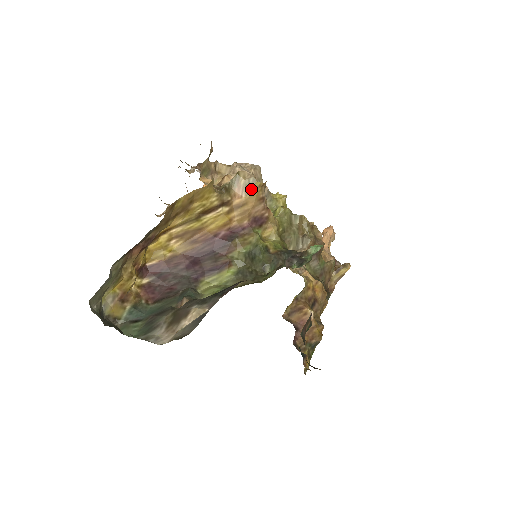
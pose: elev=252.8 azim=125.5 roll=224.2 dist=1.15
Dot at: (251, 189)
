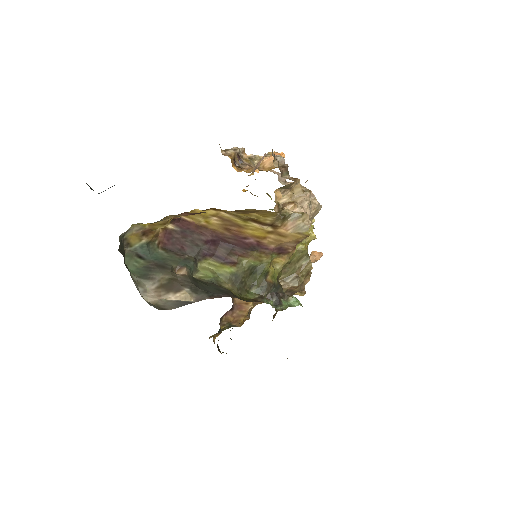
Dot at: (299, 232)
